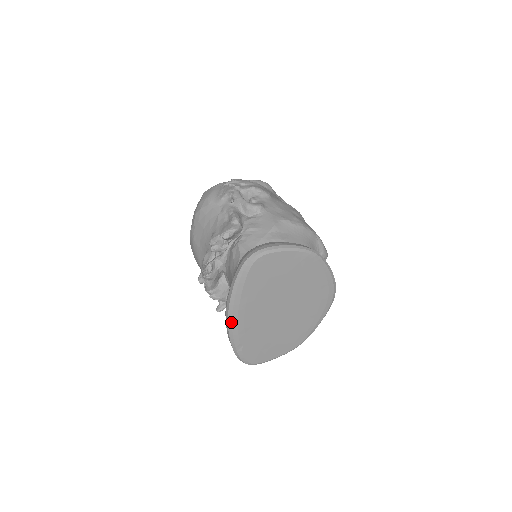
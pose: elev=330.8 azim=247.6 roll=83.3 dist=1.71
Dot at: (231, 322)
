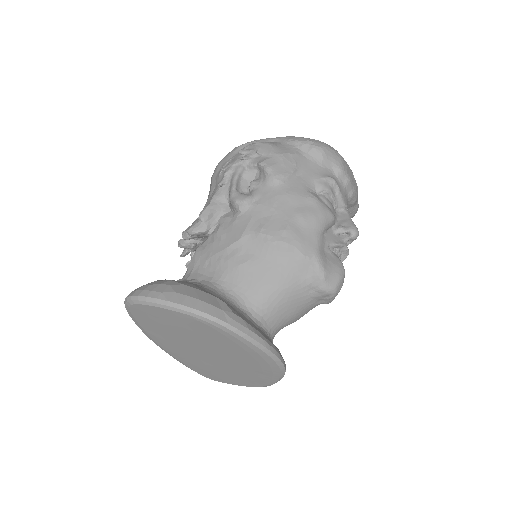
Dot at: (154, 342)
